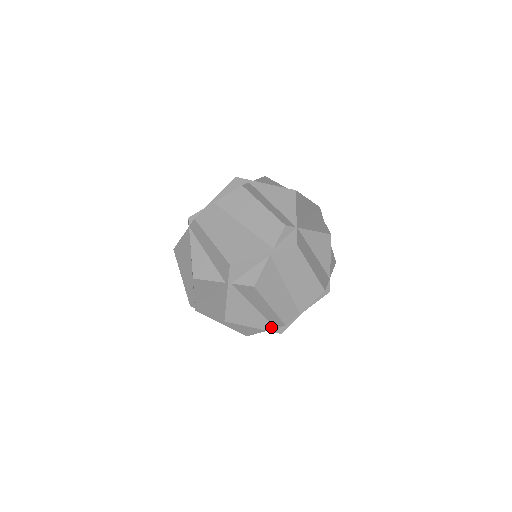
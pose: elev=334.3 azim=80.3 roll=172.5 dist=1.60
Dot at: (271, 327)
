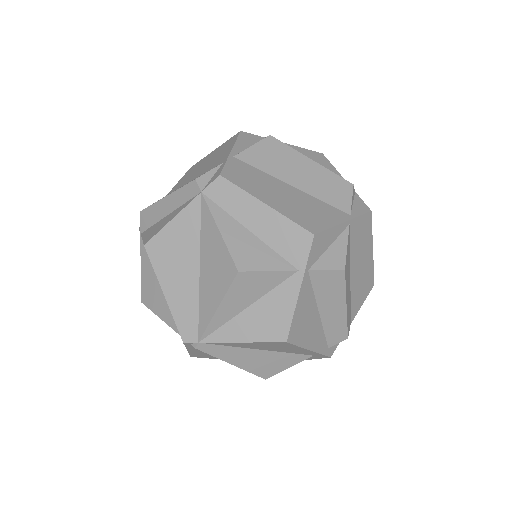
Dot at: (325, 347)
